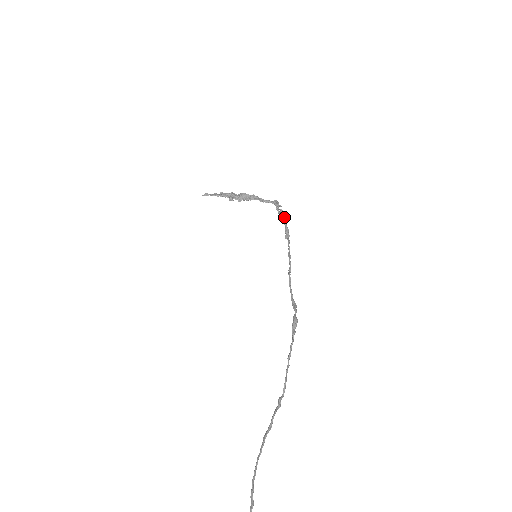
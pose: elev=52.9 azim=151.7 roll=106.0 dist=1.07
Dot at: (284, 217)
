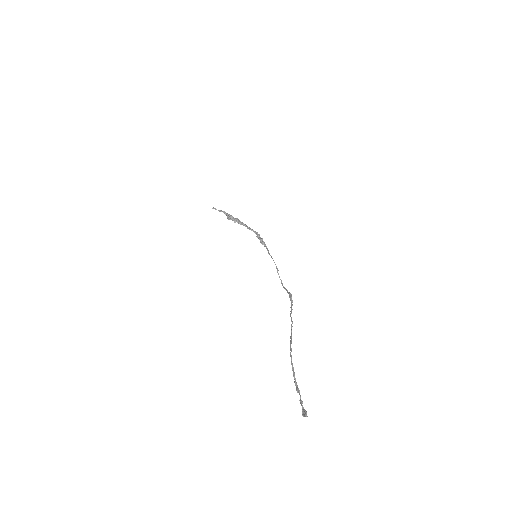
Dot at: (264, 242)
